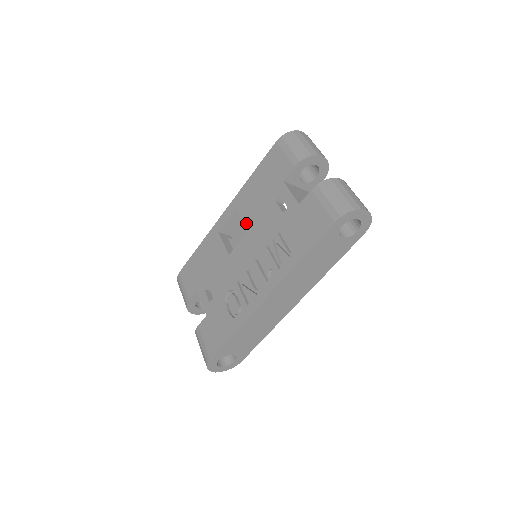
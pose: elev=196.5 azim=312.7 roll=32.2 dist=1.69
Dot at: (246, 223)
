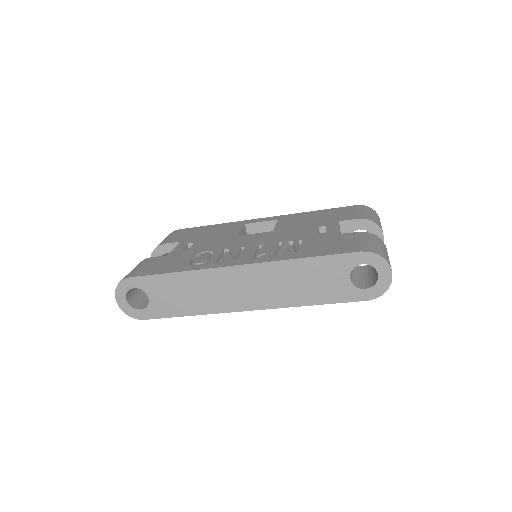
Dot at: (277, 227)
